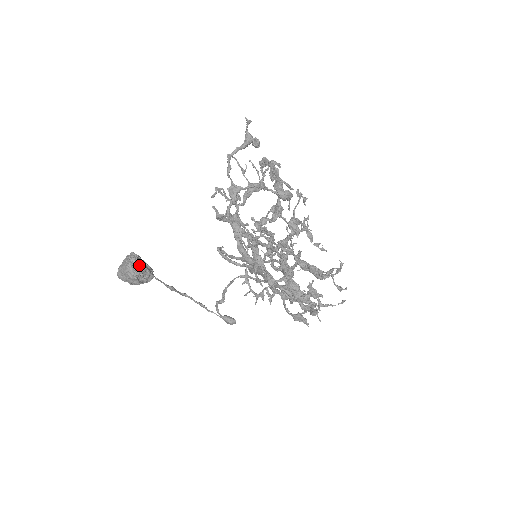
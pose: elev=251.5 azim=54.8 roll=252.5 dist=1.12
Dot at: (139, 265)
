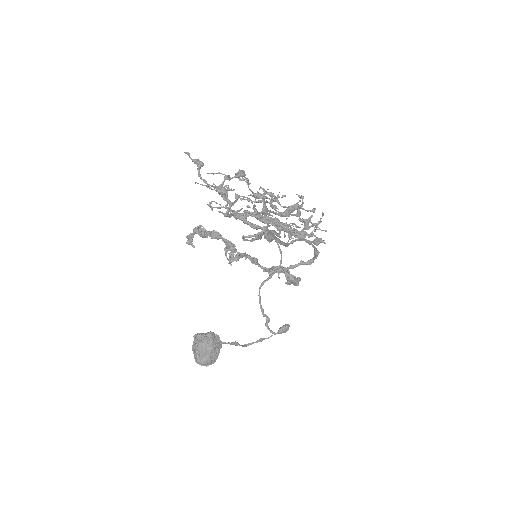
Dot at: (207, 334)
